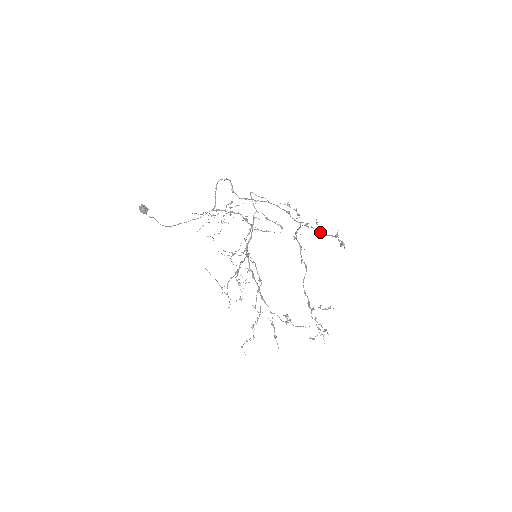
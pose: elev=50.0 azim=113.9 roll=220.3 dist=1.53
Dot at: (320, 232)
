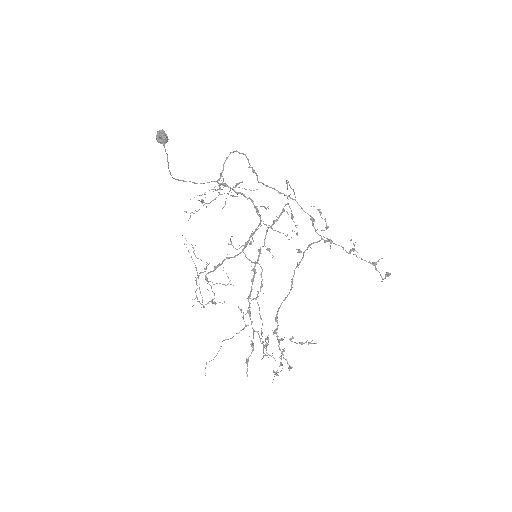
Dot at: (354, 254)
